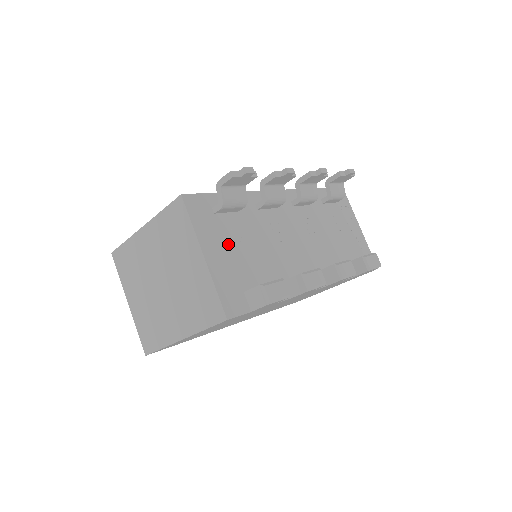
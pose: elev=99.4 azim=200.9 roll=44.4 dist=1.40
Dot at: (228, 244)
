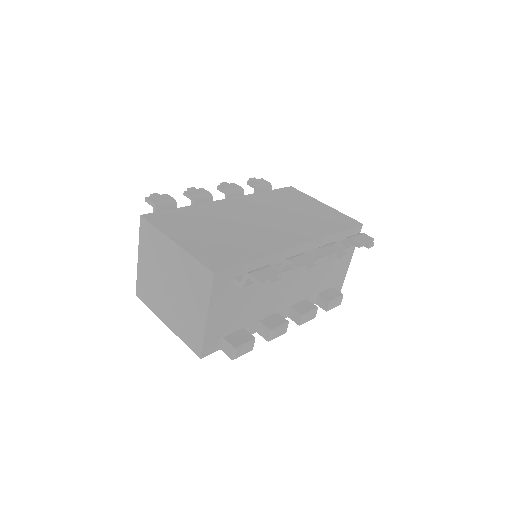
Dot at: (231, 304)
